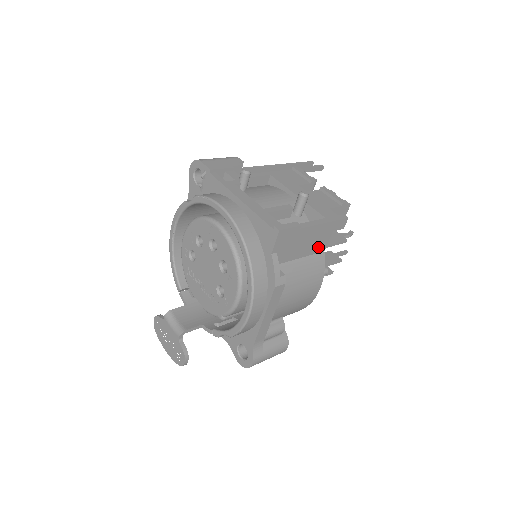
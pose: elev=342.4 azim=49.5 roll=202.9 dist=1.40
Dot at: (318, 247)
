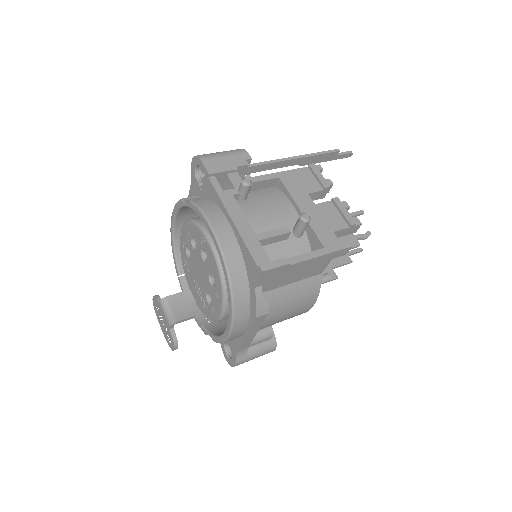
Dot at: (314, 272)
